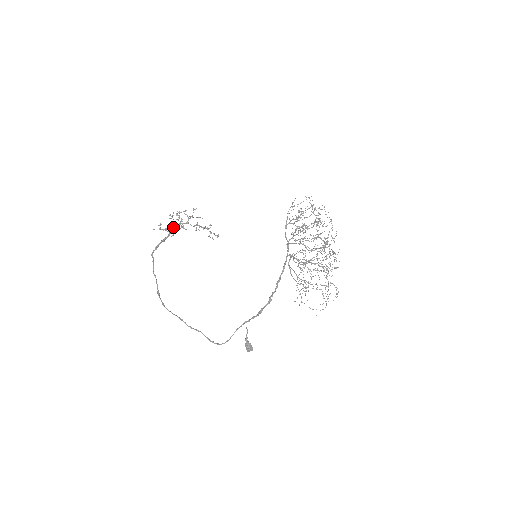
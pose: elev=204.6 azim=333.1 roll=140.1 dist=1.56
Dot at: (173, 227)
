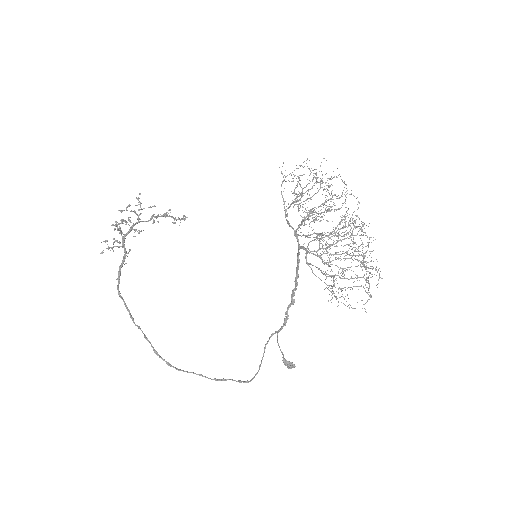
Dot at: (124, 238)
